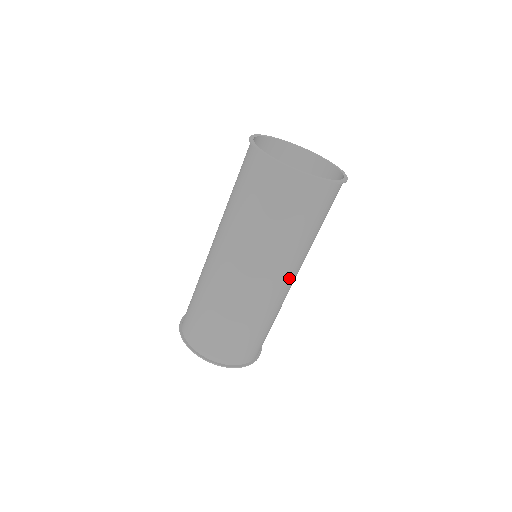
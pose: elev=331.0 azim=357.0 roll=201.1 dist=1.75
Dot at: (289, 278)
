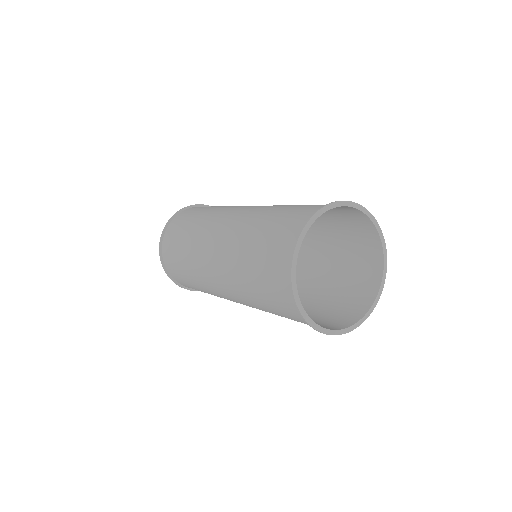
Dot at: occluded
